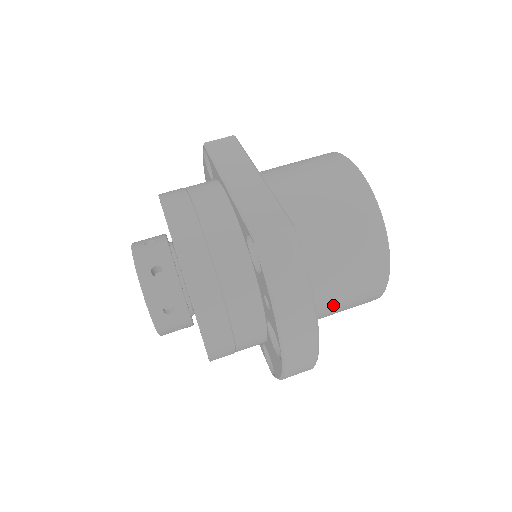
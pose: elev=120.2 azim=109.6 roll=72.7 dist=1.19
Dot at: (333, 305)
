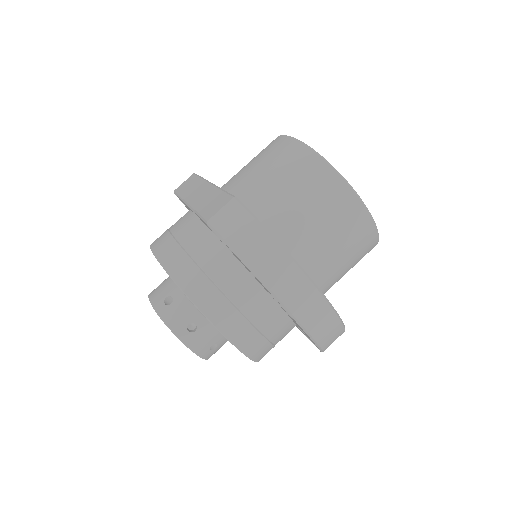
Dot at: (330, 256)
